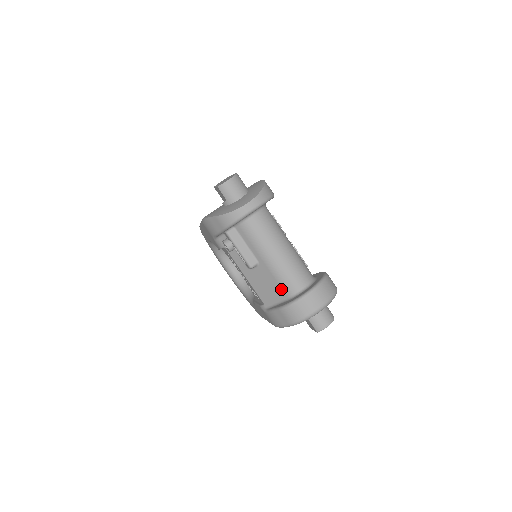
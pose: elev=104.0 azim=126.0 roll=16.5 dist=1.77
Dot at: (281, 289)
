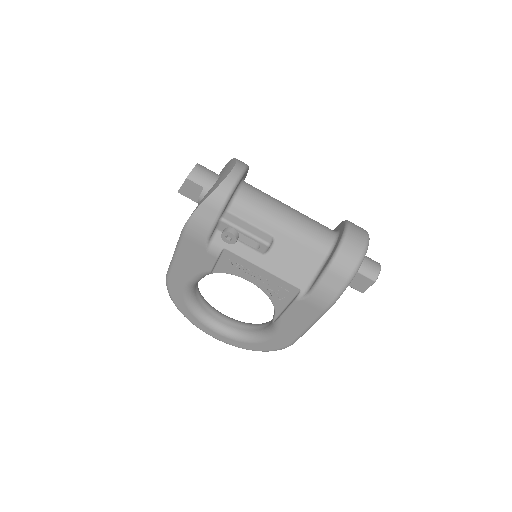
Dot at: (313, 252)
